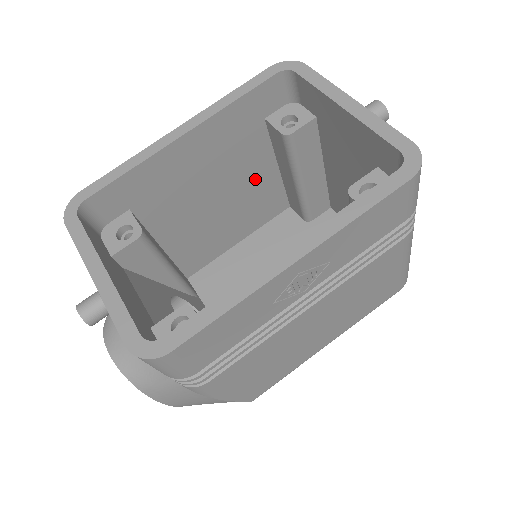
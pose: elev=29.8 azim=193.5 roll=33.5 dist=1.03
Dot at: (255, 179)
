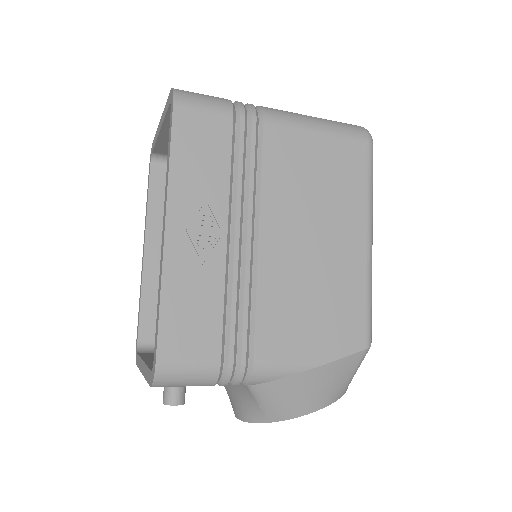
Dot at: occluded
